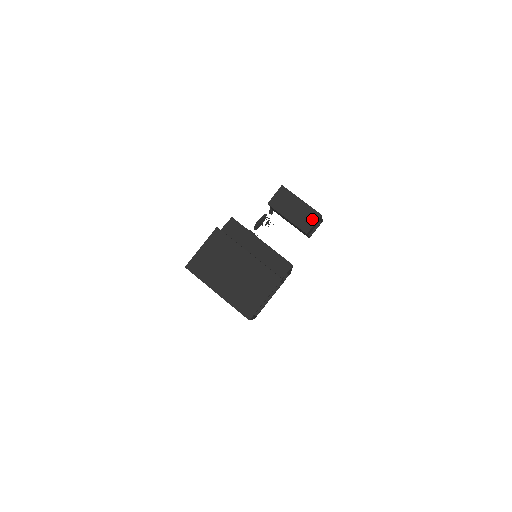
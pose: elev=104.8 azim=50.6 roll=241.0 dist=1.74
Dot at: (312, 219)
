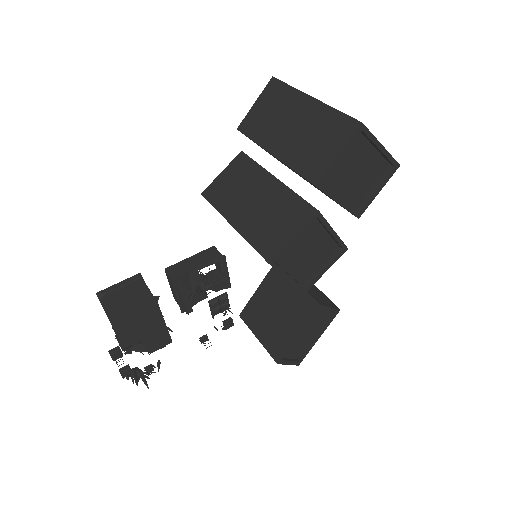
Dot at: (329, 303)
